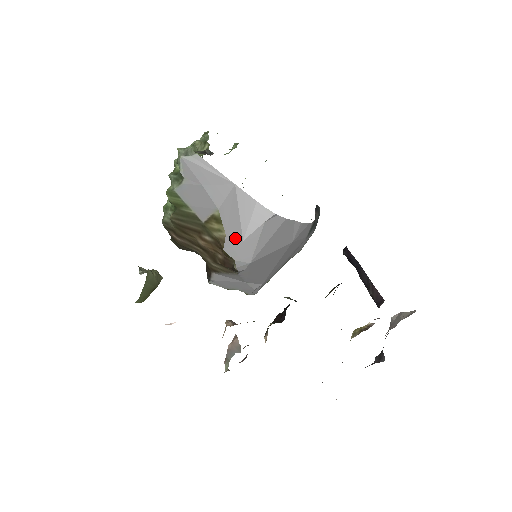
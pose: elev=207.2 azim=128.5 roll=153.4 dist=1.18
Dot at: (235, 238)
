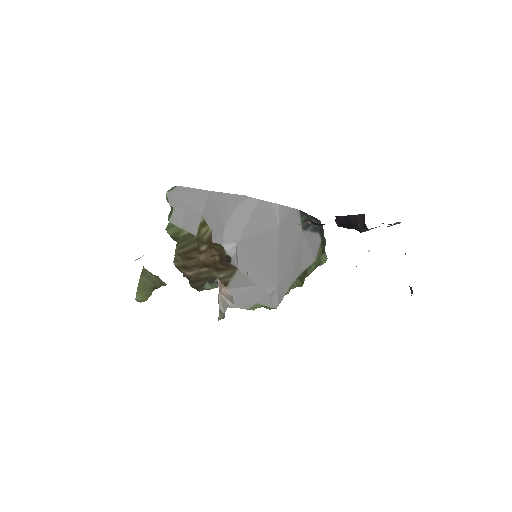
Dot at: (218, 228)
